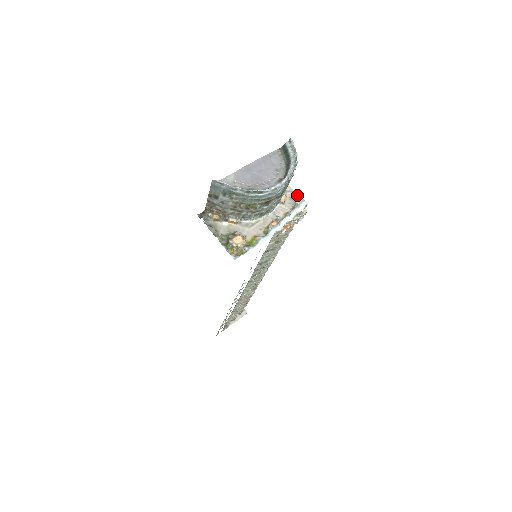
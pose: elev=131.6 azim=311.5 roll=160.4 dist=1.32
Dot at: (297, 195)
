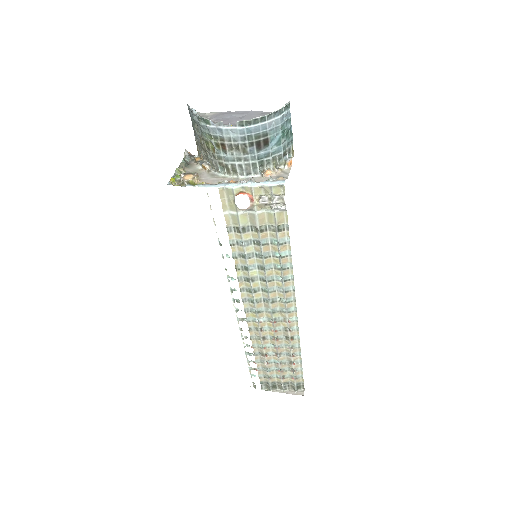
Dot at: (287, 177)
